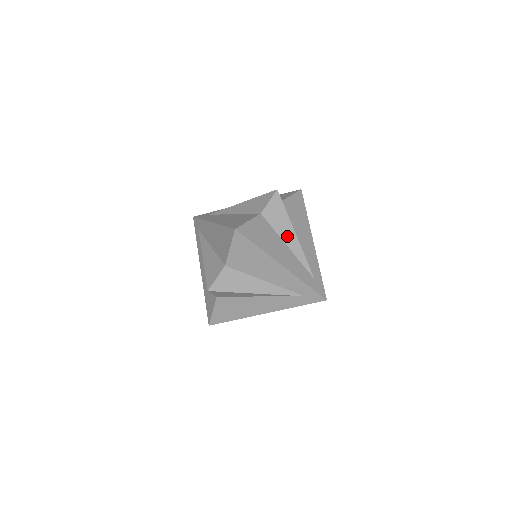
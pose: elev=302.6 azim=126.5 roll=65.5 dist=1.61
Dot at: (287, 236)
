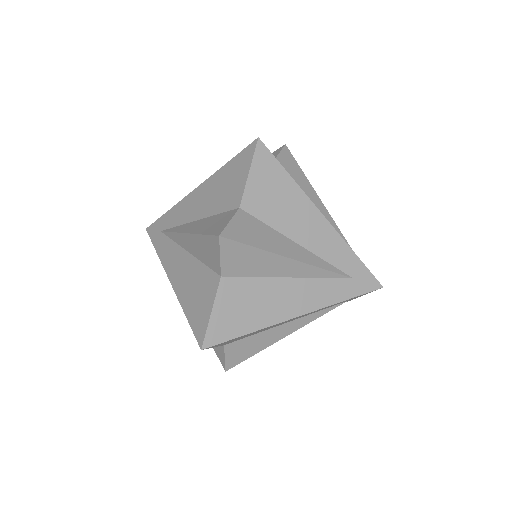
Dot at: (310, 197)
